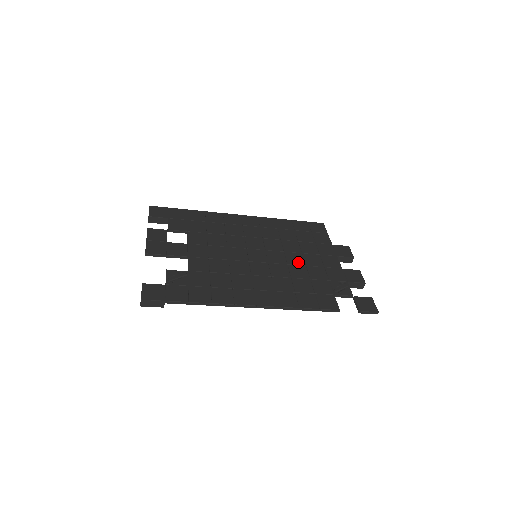
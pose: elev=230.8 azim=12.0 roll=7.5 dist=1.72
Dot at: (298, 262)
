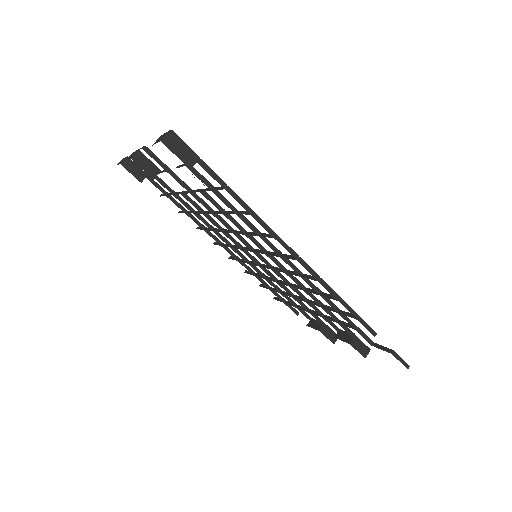
Dot at: (299, 292)
